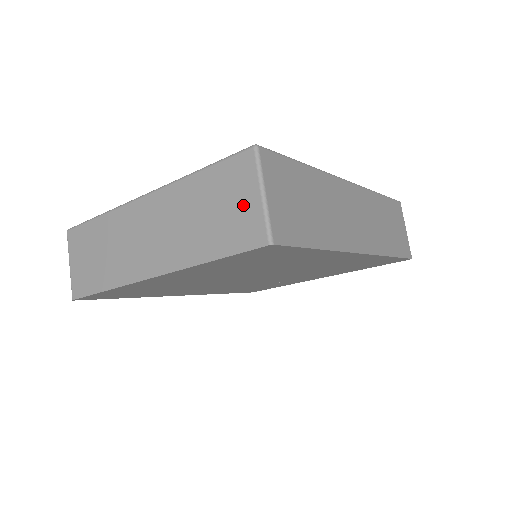
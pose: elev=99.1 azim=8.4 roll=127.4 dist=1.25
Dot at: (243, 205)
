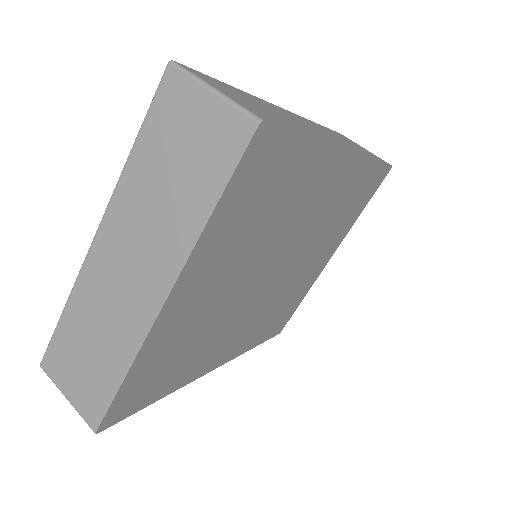
Dot at: (201, 122)
